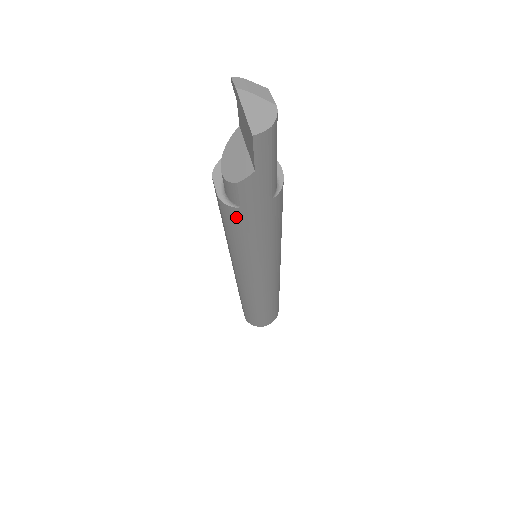
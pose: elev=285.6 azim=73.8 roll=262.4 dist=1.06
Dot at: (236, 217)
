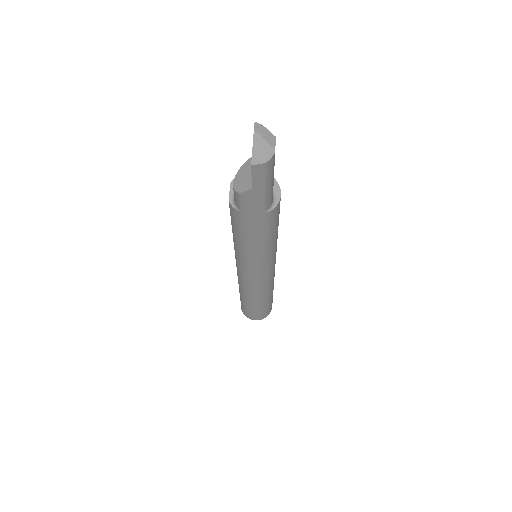
Dot at: (238, 218)
